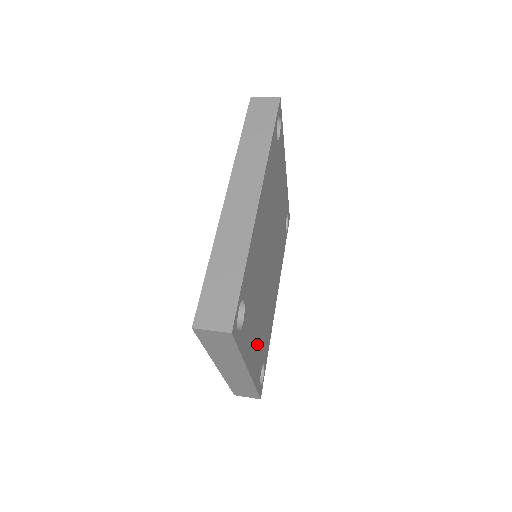
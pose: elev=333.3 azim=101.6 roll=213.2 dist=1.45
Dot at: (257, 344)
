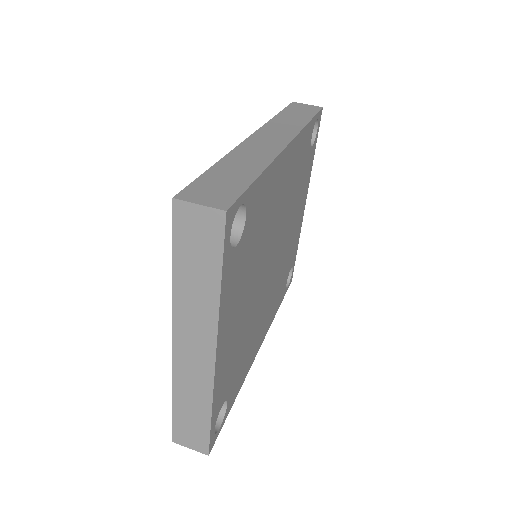
Dot at: (233, 342)
